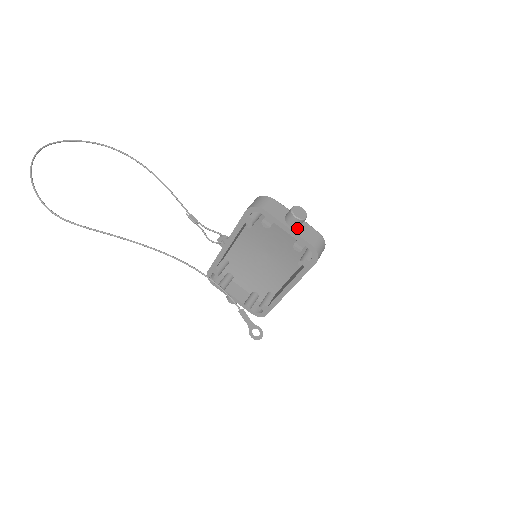
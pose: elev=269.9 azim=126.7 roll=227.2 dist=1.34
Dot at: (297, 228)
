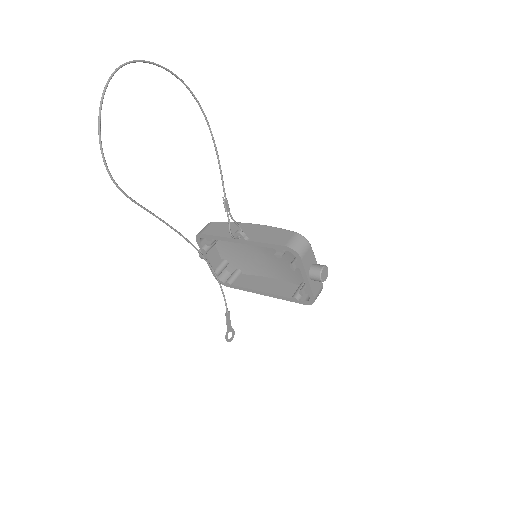
Dot at: (313, 280)
